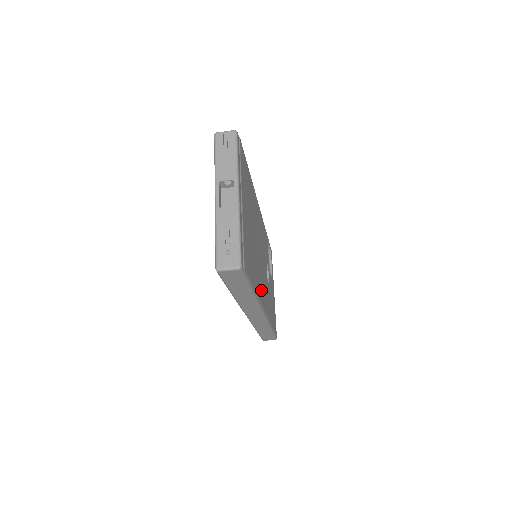
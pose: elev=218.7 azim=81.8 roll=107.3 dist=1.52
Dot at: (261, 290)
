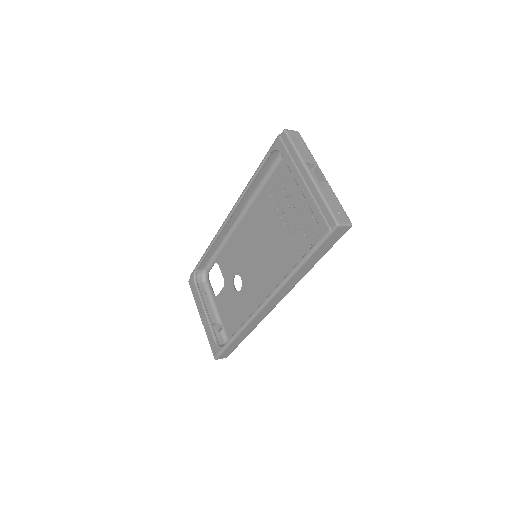
Dot at: (282, 279)
